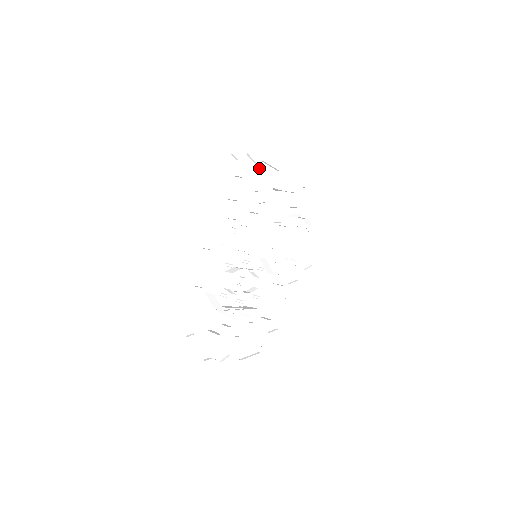
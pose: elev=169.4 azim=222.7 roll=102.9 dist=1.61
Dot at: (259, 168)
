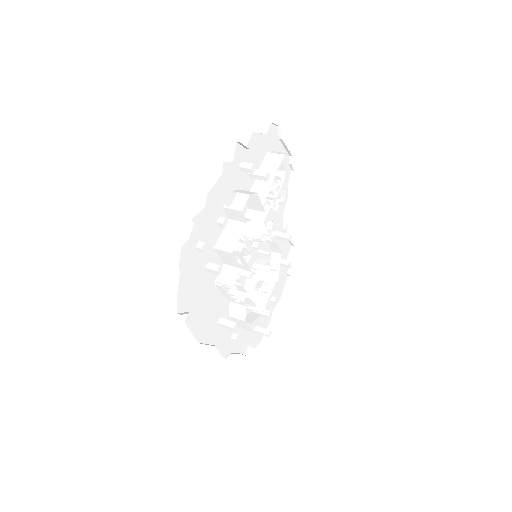
Dot at: (209, 203)
